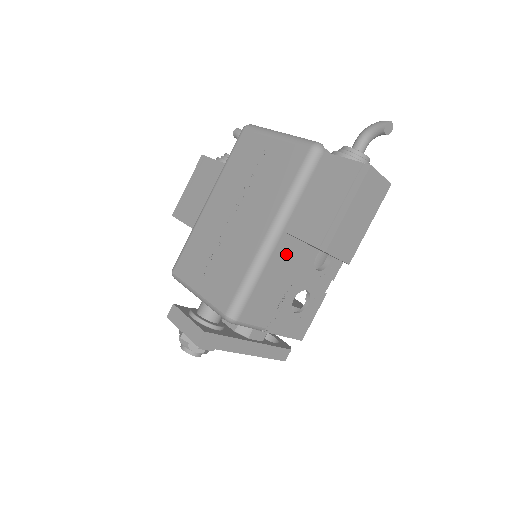
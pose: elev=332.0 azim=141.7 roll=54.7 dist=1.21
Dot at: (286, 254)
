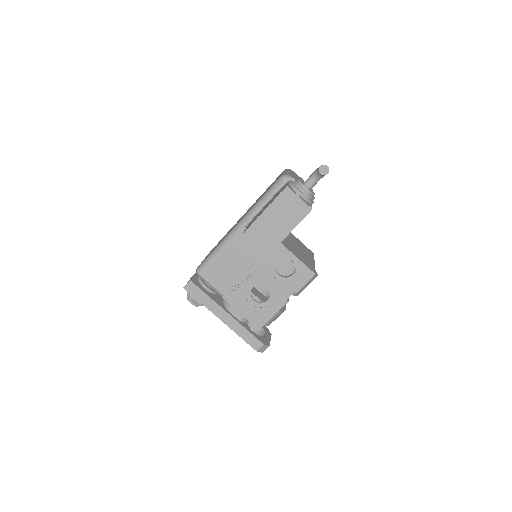
Dot at: (246, 245)
